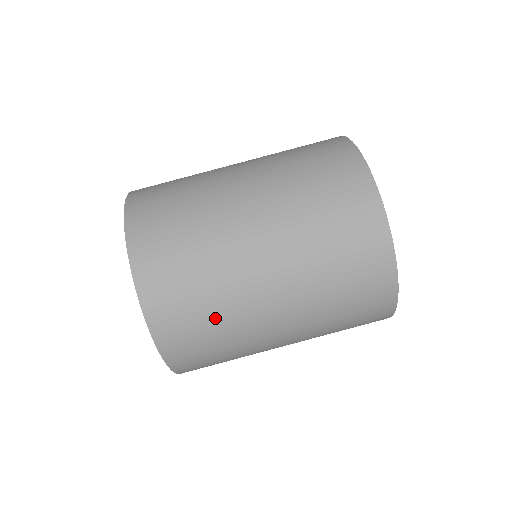
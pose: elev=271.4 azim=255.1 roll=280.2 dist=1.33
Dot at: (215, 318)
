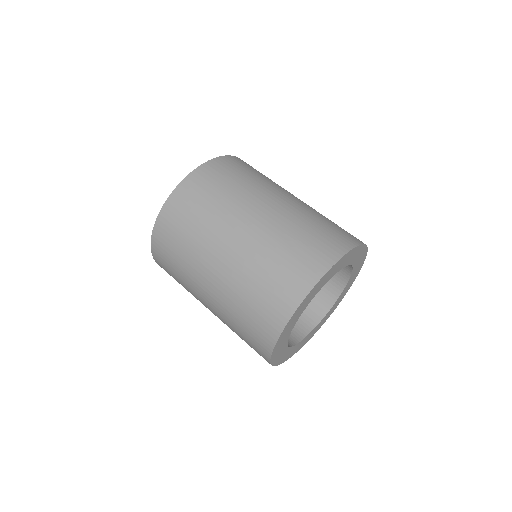
Dot at: (222, 195)
